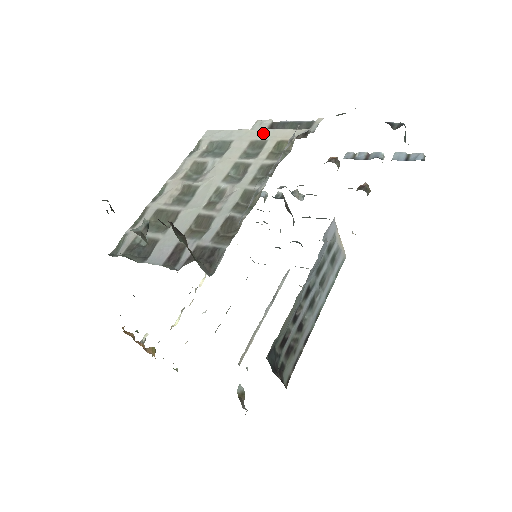
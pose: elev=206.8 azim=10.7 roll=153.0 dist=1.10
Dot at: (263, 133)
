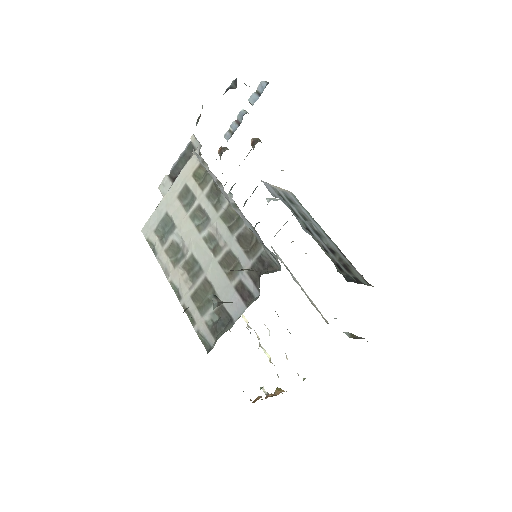
Dot at: (176, 185)
